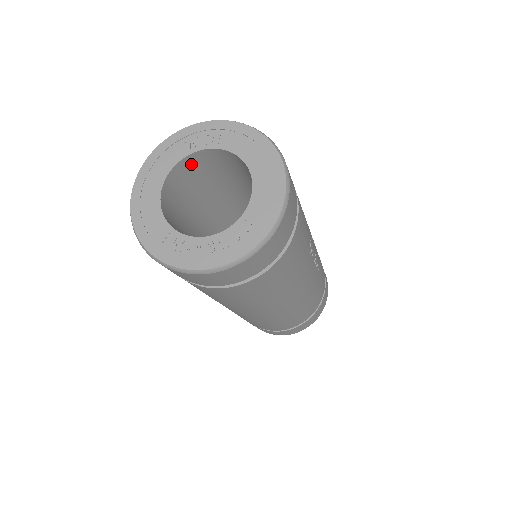
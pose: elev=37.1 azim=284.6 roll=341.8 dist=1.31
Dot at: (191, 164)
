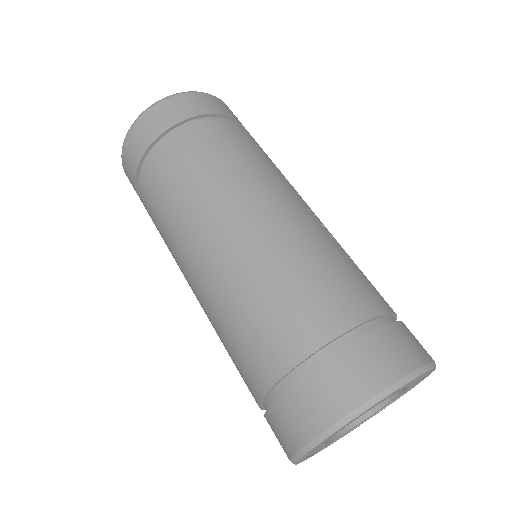
Dot at: occluded
